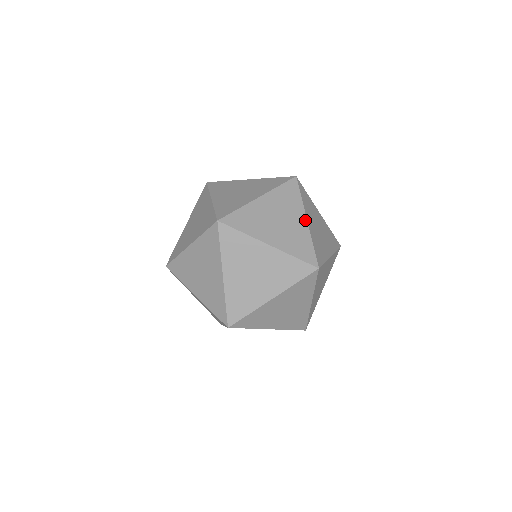
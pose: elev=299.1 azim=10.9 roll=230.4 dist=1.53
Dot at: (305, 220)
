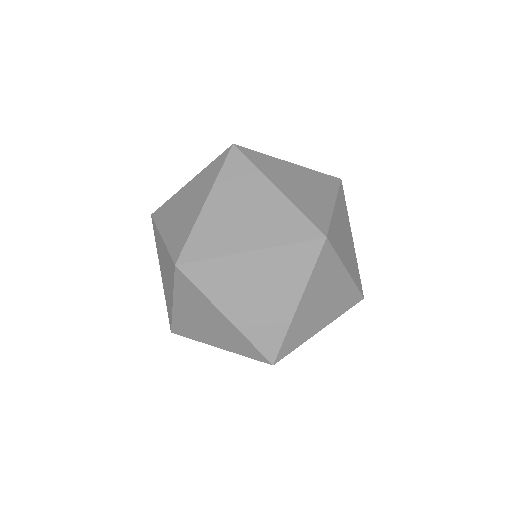
Dot at: occluded
